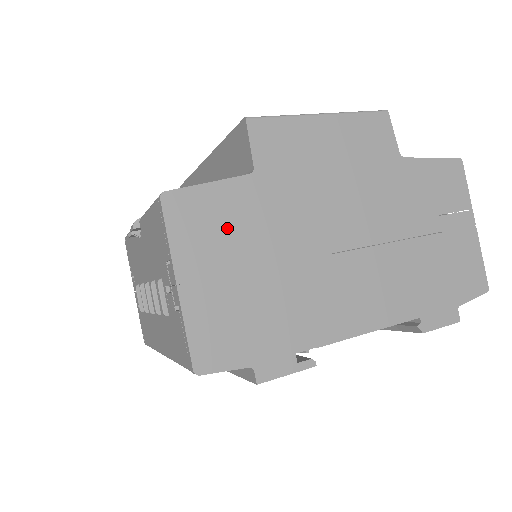
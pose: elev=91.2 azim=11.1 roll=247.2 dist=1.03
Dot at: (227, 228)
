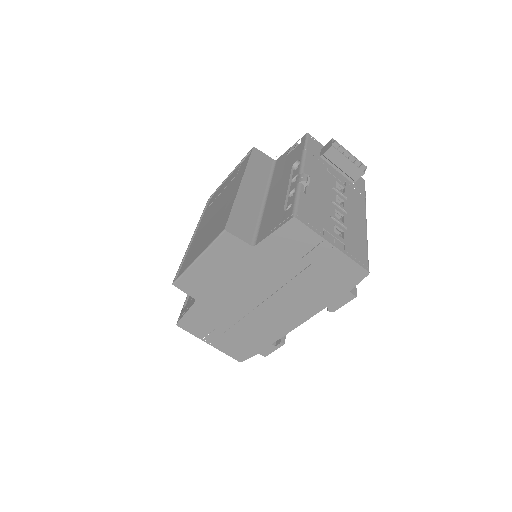
Dot at: (207, 322)
